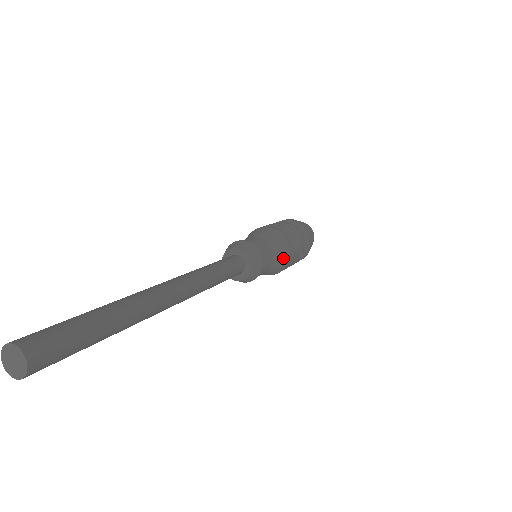
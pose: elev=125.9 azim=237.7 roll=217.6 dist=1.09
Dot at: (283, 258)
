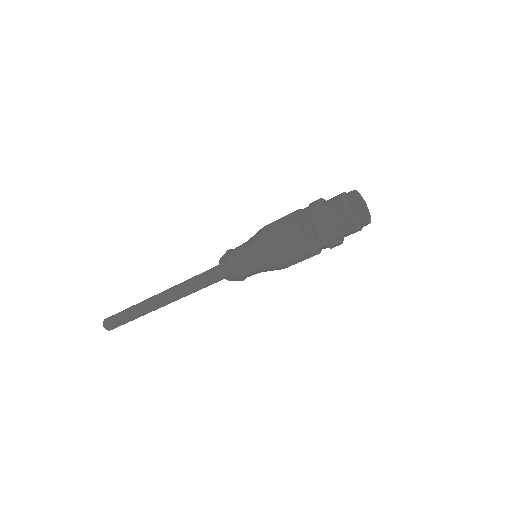
Dot at: occluded
